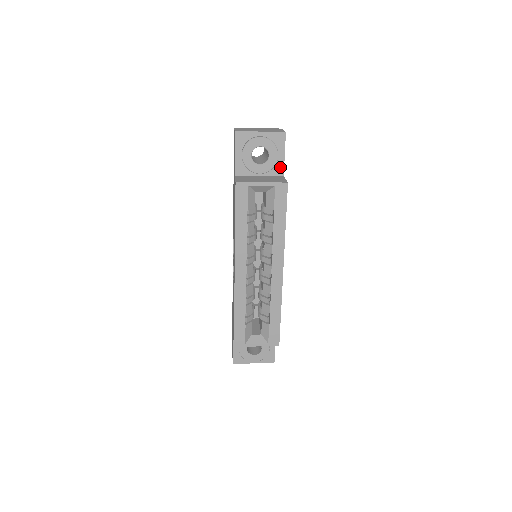
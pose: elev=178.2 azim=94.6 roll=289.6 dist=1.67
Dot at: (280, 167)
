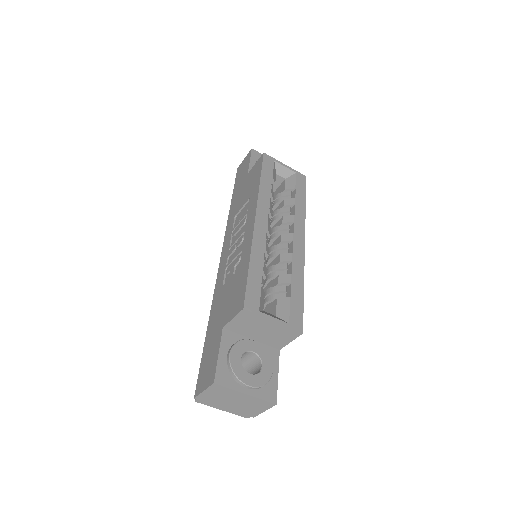
Dot at: occluded
